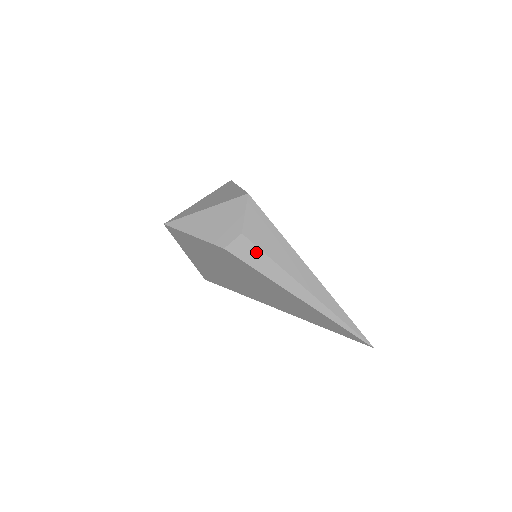
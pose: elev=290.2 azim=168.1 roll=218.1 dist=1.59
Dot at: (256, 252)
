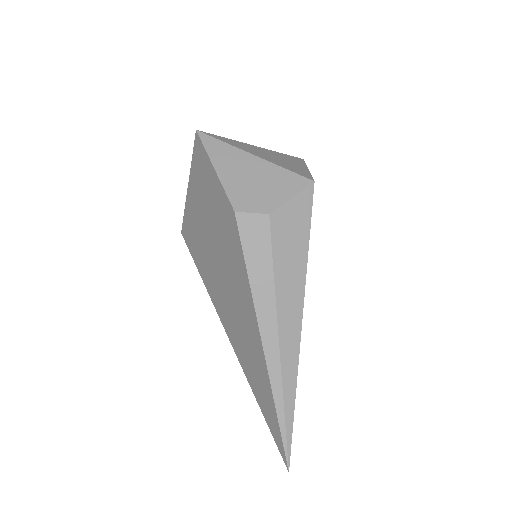
Dot at: (265, 248)
